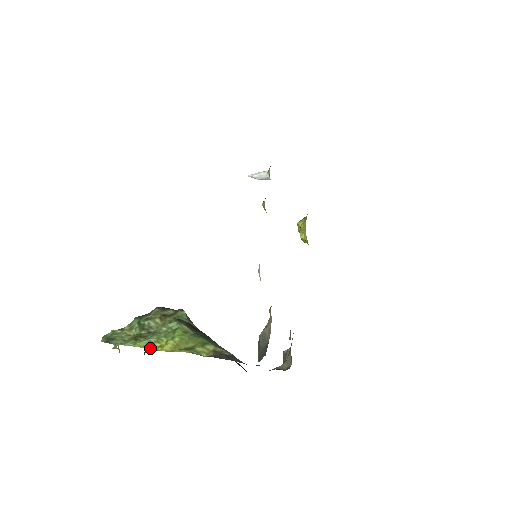
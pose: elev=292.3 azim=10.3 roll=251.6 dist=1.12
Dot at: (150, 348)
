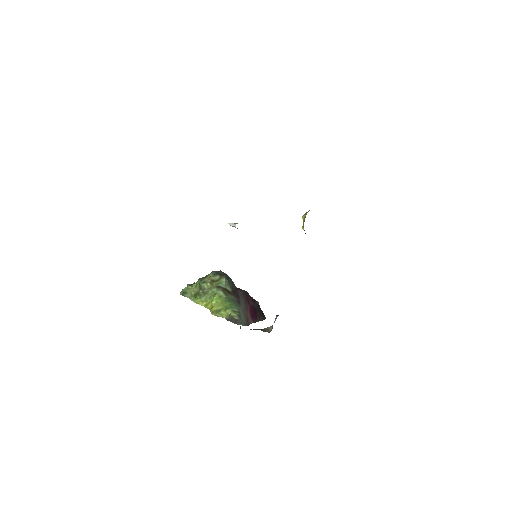
Dot at: (201, 305)
